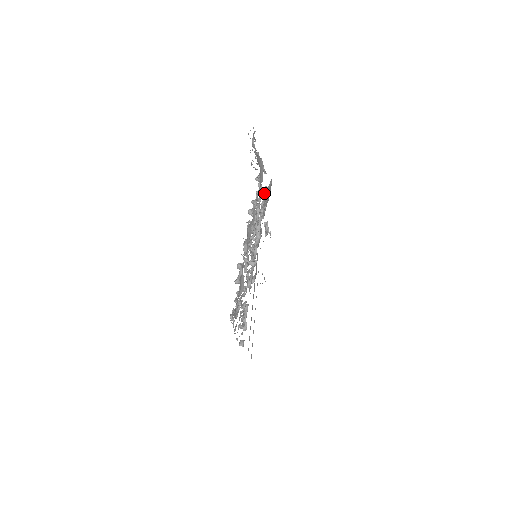
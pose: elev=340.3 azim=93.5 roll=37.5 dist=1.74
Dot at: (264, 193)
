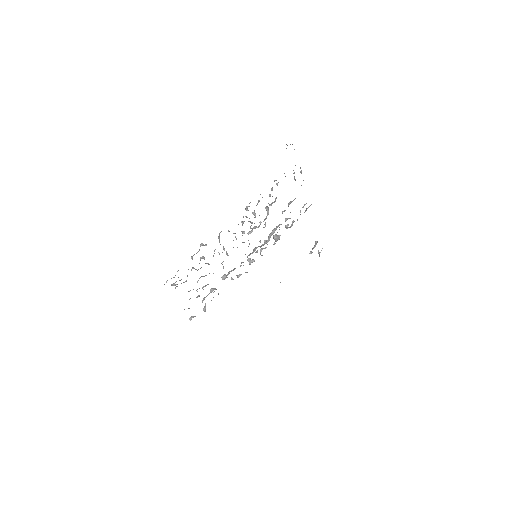
Dot at: (290, 202)
